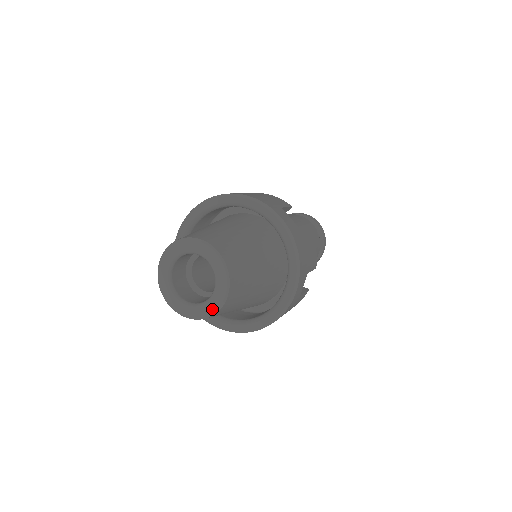
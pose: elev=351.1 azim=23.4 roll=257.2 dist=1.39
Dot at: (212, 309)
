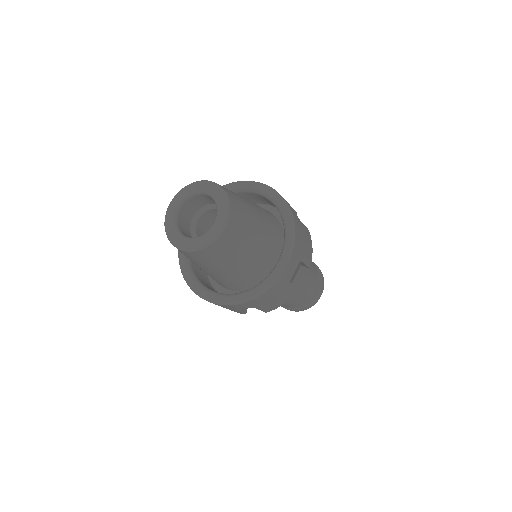
Dot at: (207, 240)
